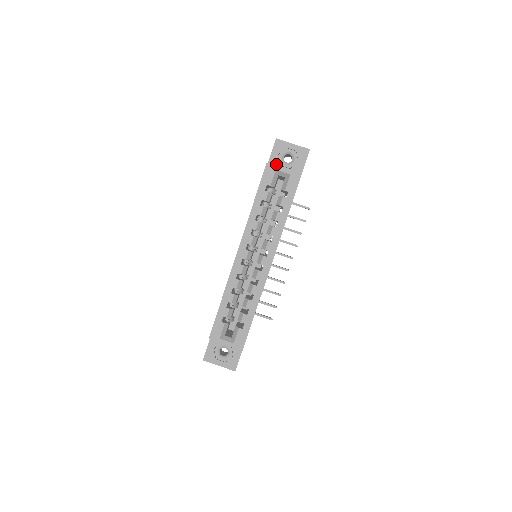
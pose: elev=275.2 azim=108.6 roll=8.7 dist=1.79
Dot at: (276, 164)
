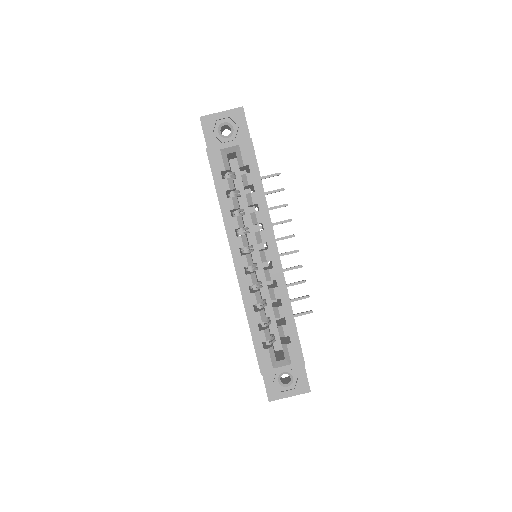
Dot at: (217, 144)
